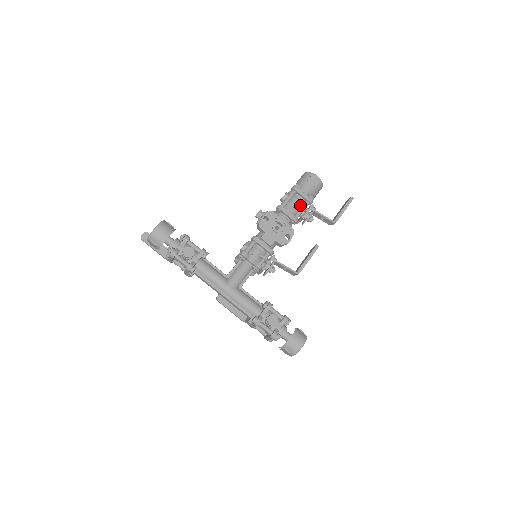
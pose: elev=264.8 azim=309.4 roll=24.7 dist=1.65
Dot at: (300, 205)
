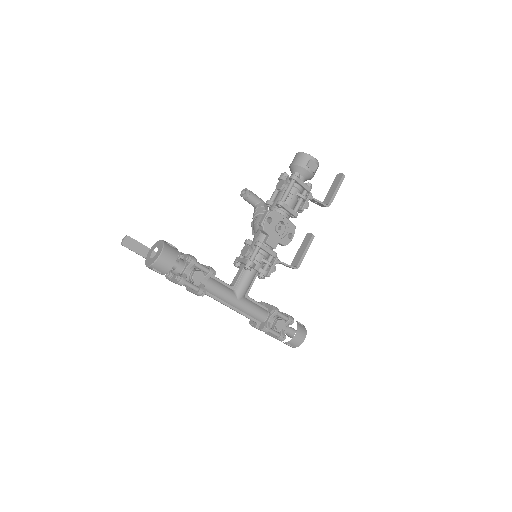
Dot at: (300, 196)
